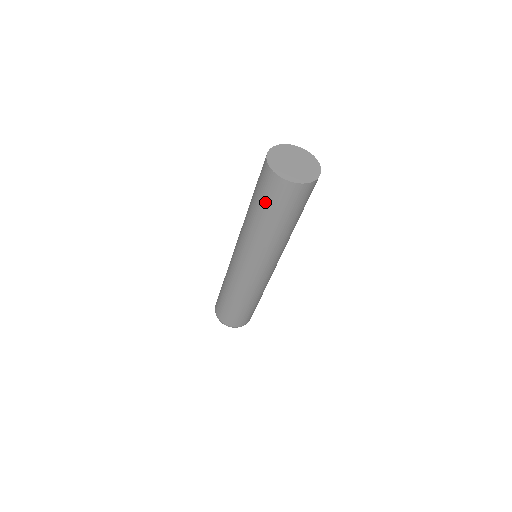
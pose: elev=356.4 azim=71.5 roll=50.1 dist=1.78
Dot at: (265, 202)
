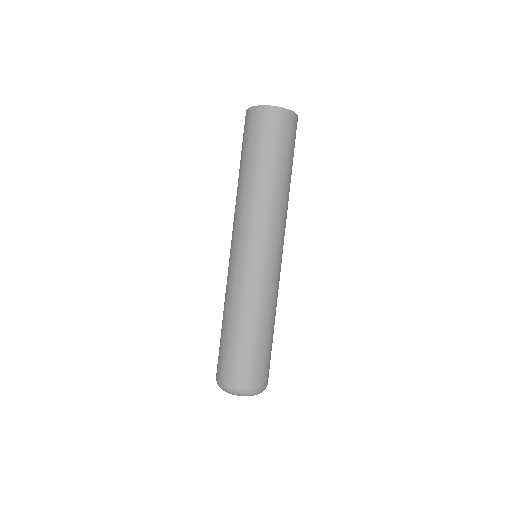
Dot at: (248, 144)
